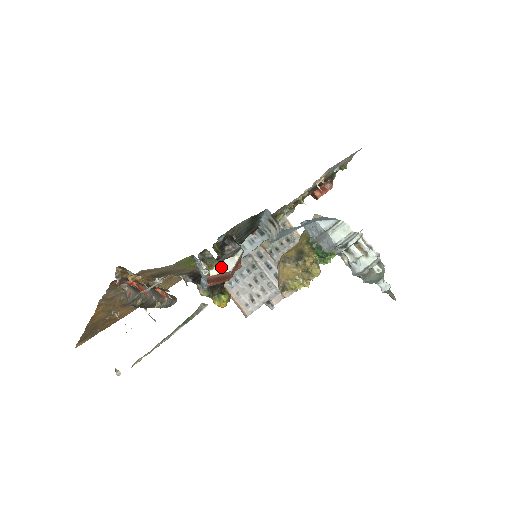
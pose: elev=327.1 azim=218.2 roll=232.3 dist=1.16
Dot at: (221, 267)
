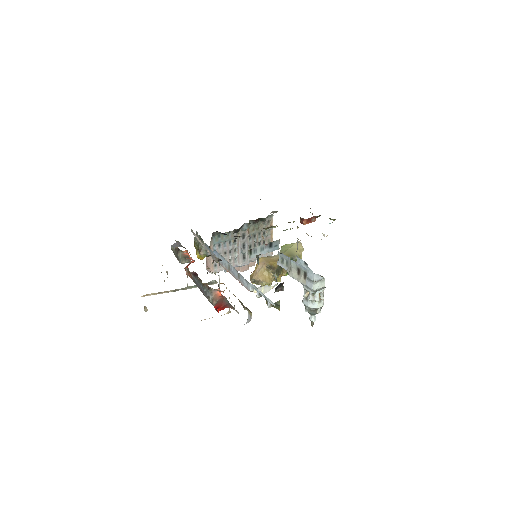
Dot at: (261, 289)
